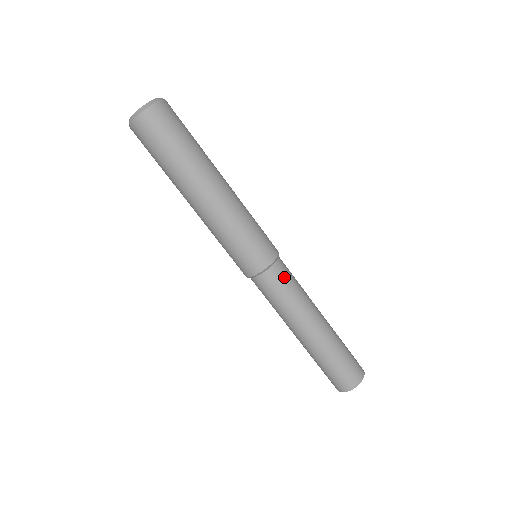
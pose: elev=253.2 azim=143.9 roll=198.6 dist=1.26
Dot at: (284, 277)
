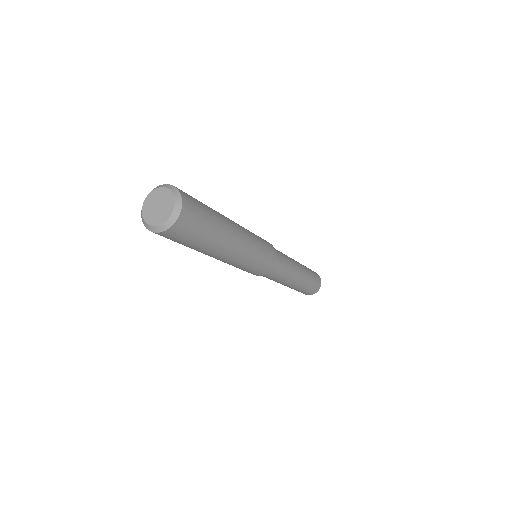
Dot at: (272, 275)
